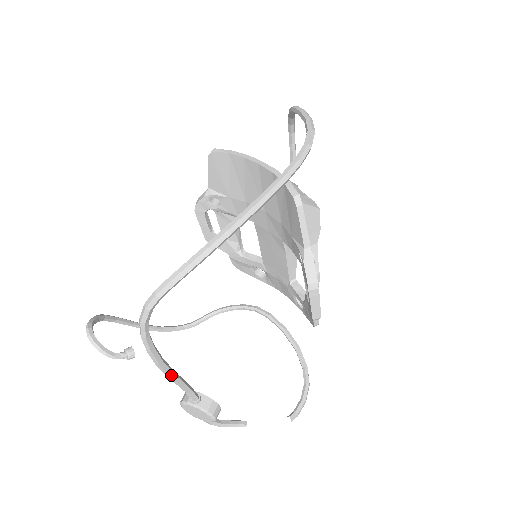
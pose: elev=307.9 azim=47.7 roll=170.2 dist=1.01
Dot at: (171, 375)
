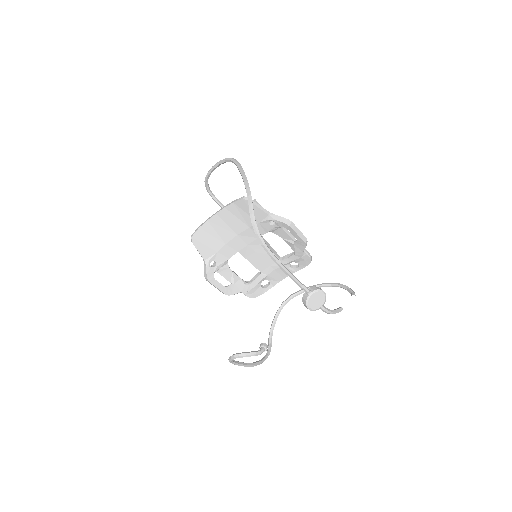
Dot at: (288, 271)
